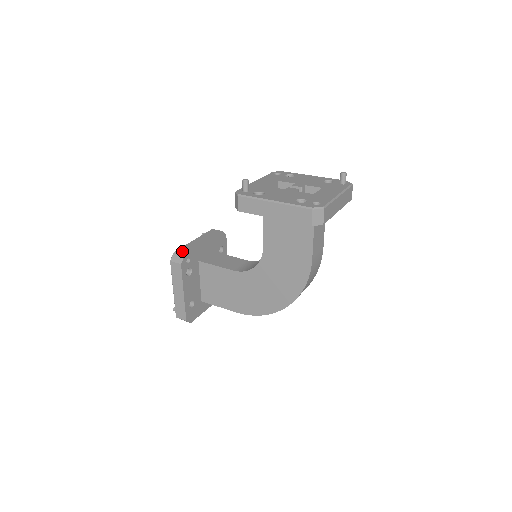
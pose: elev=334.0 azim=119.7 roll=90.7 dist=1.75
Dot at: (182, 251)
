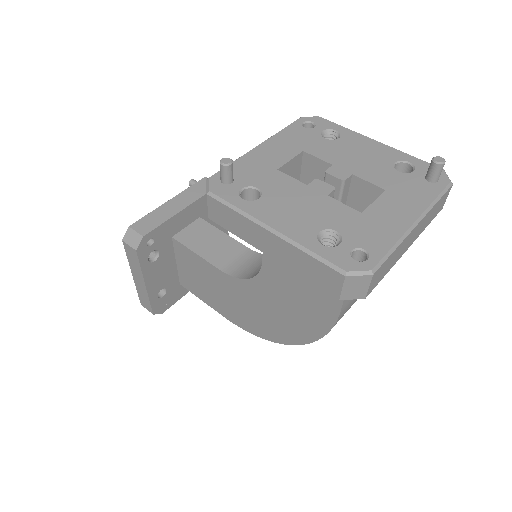
Dot at: (141, 226)
